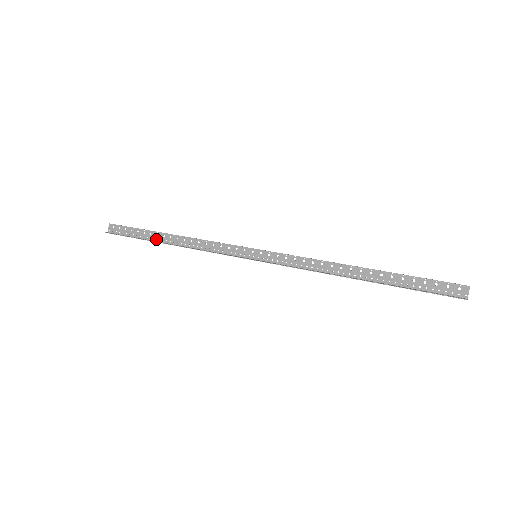
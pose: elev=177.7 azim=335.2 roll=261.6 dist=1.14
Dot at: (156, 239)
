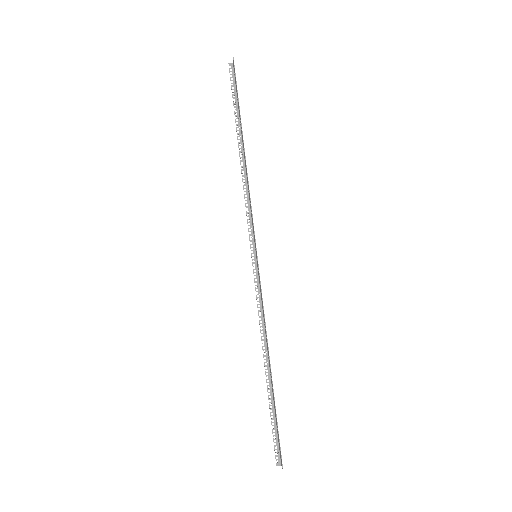
Dot at: (241, 130)
